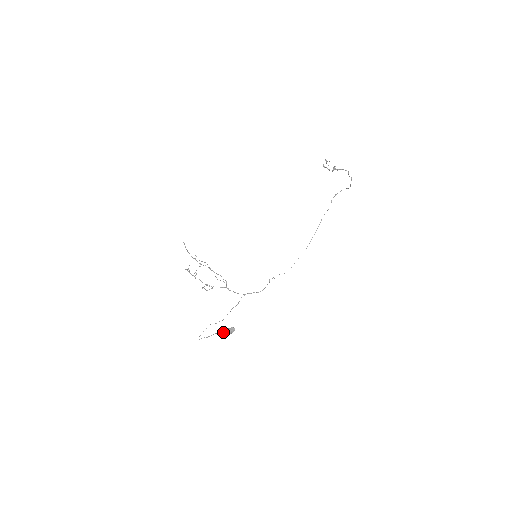
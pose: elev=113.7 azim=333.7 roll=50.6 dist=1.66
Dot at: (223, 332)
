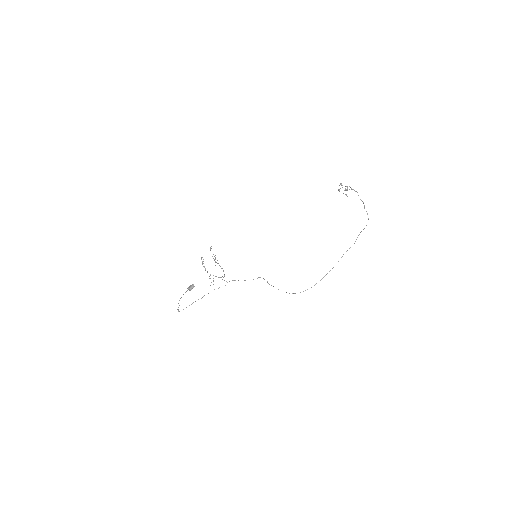
Dot at: (187, 290)
